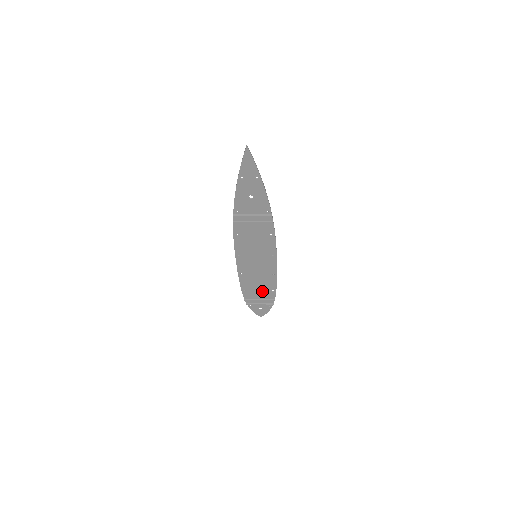
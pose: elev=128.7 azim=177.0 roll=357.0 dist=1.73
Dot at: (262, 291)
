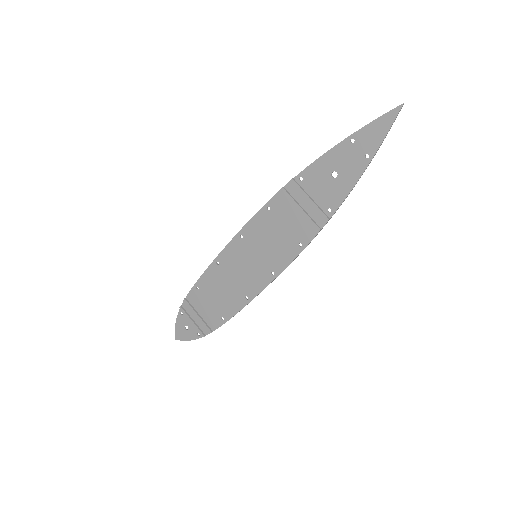
Dot at: (213, 307)
